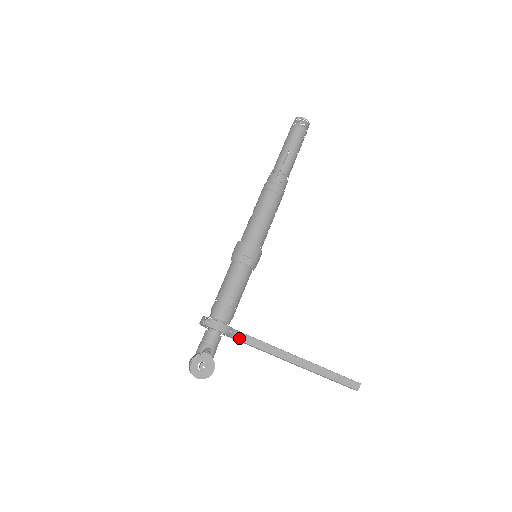
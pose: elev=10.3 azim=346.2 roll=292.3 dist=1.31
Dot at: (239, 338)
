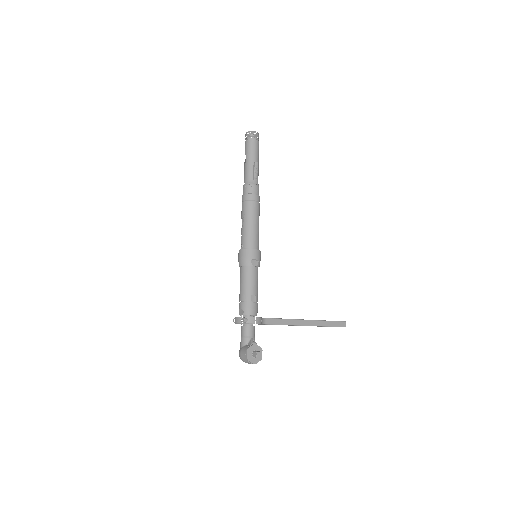
Dot at: (267, 323)
